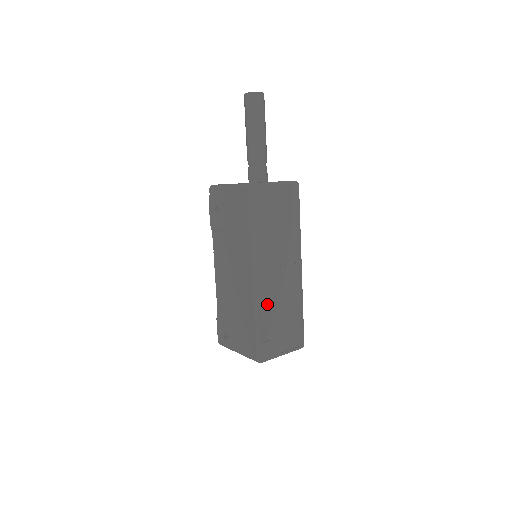
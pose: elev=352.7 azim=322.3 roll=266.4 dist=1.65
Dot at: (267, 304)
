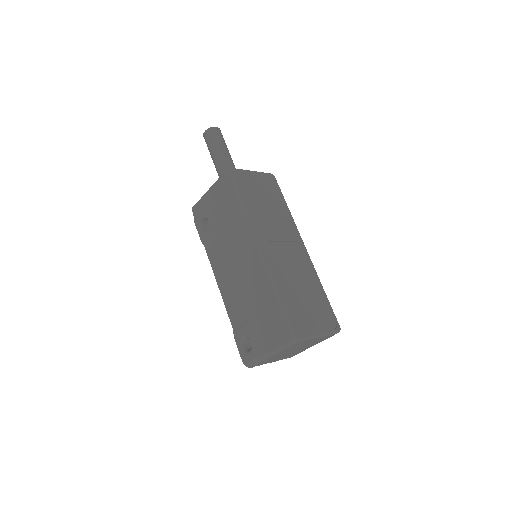
Dot at: (282, 277)
